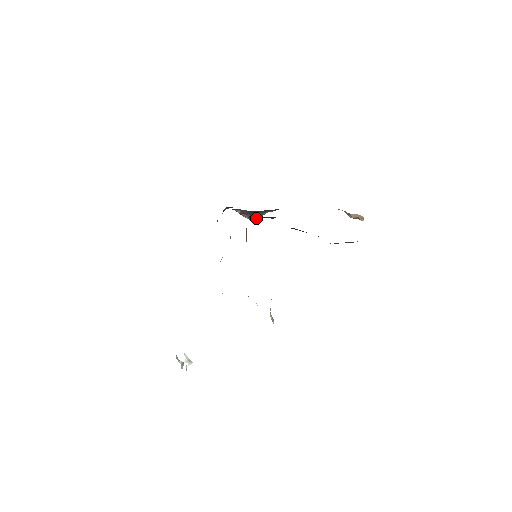
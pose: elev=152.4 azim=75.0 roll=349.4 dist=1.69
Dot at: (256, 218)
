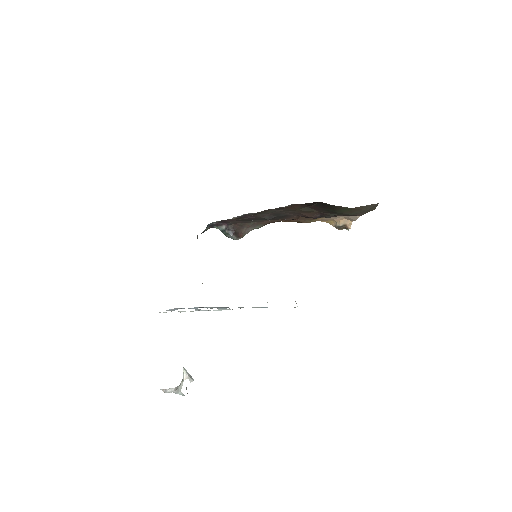
Dot at: (241, 236)
